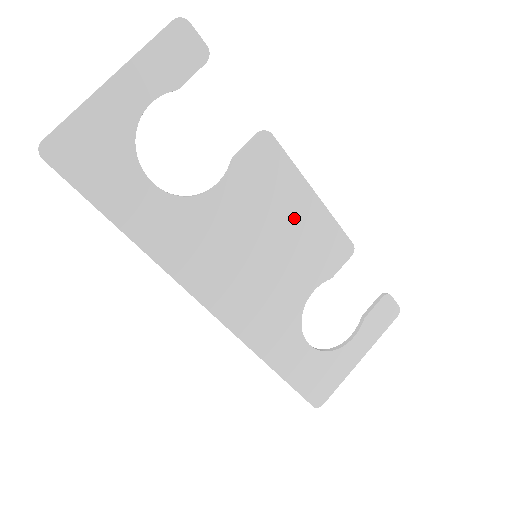
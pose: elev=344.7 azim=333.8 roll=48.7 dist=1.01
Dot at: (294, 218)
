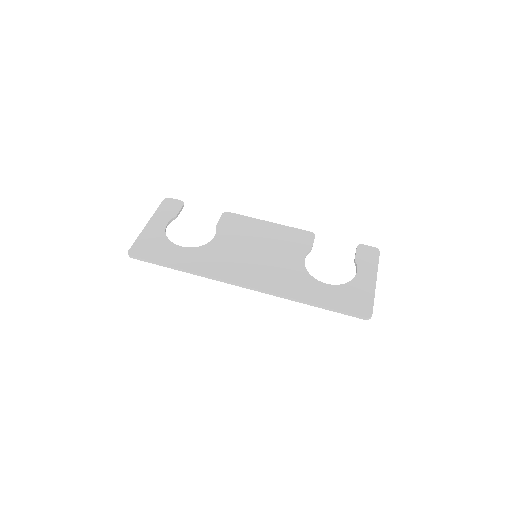
Dot at: (265, 234)
